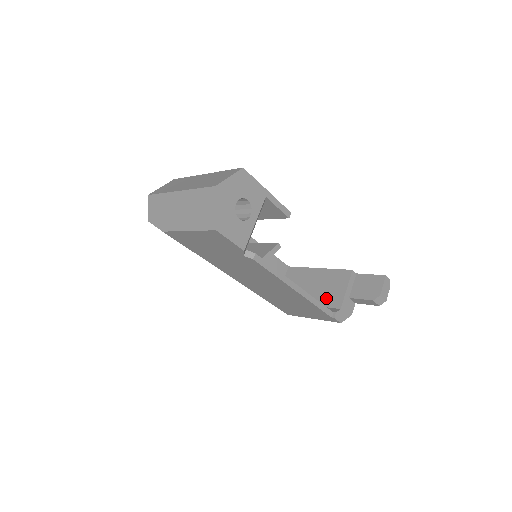
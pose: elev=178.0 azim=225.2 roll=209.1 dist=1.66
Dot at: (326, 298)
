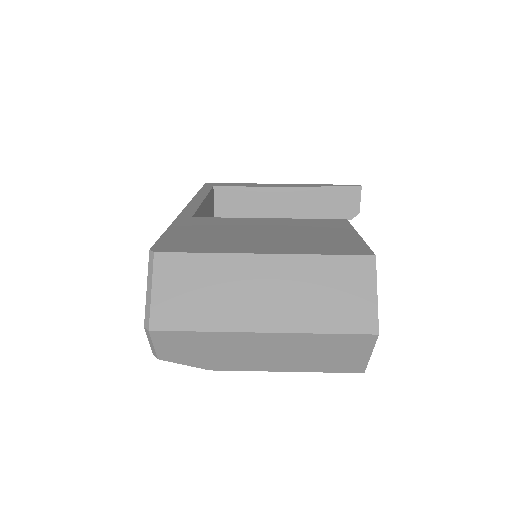
Dot at: occluded
